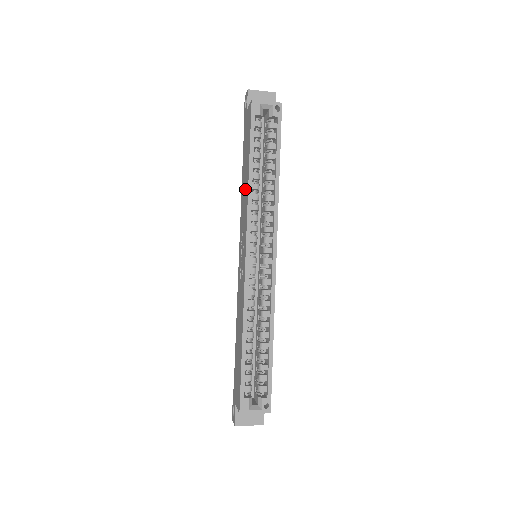
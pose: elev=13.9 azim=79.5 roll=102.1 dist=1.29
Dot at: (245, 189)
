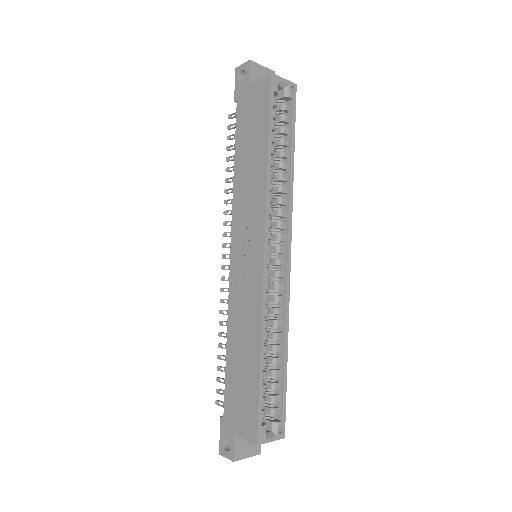
Dot at: (253, 176)
